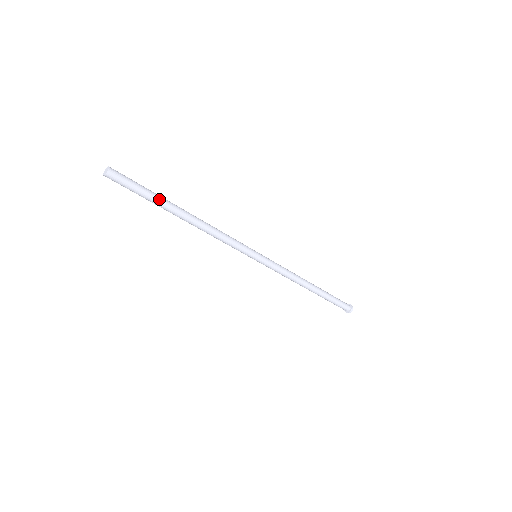
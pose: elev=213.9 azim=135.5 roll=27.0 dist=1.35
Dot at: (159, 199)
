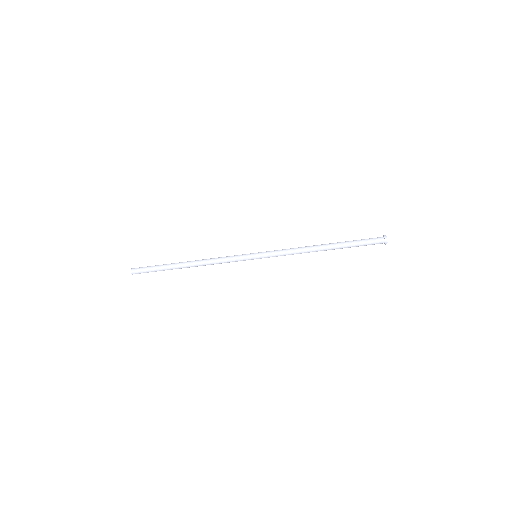
Dot at: (165, 265)
